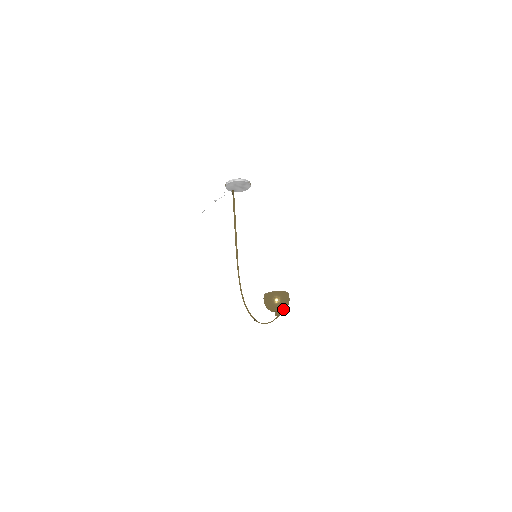
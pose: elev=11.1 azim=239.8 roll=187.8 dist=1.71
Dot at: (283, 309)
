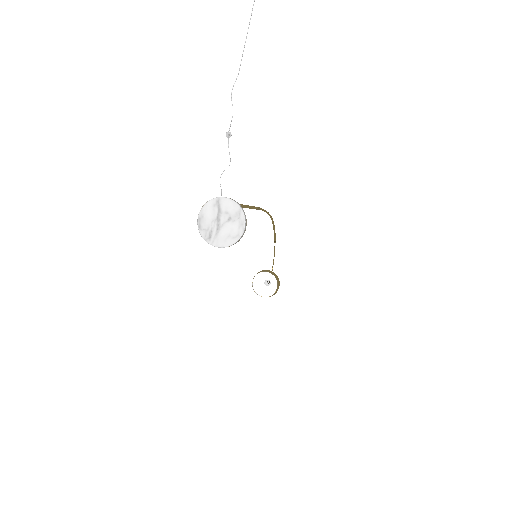
Dot at: (270, 288)
